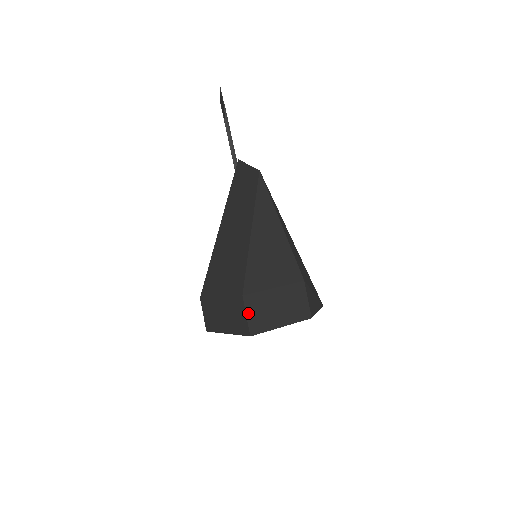
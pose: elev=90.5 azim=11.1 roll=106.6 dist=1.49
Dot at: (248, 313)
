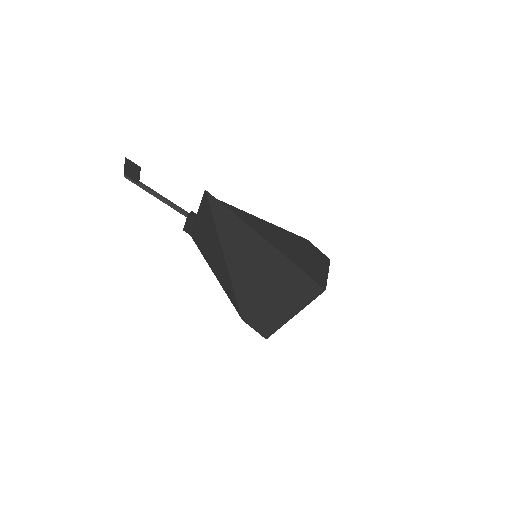
Dot at: (311, 277)
